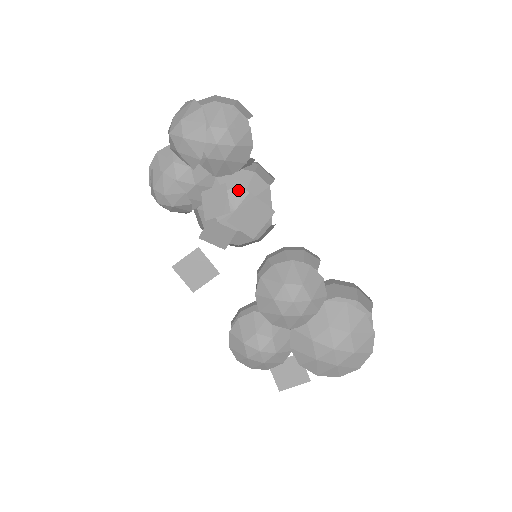
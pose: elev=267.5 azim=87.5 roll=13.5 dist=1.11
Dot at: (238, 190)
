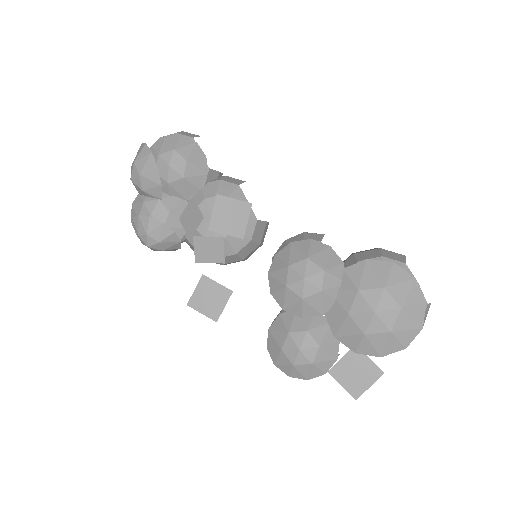
Dot at: (208, 199)
